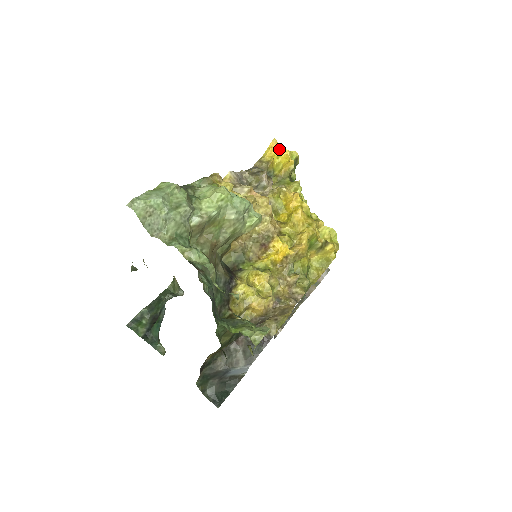
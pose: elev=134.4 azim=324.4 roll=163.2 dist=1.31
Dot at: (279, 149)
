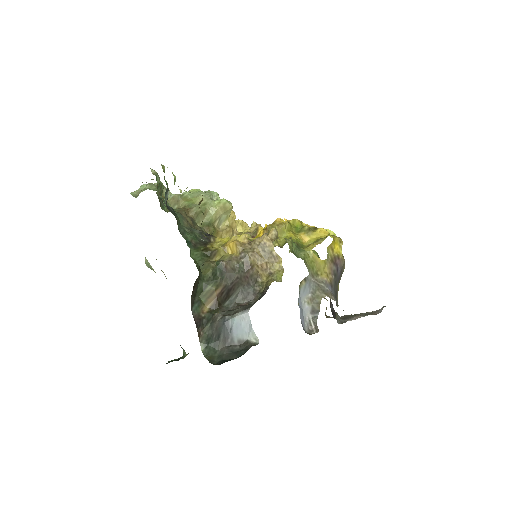
Dot at: occluded
